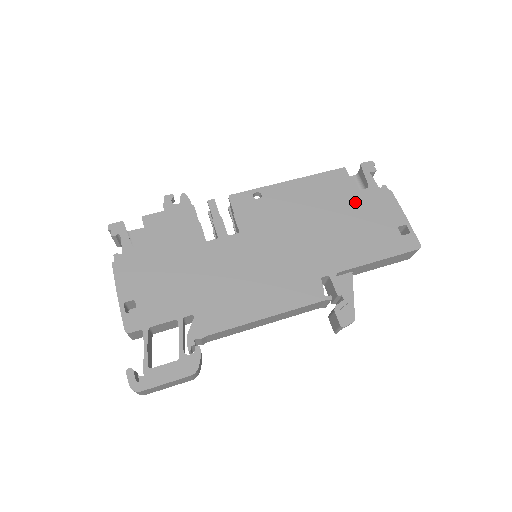
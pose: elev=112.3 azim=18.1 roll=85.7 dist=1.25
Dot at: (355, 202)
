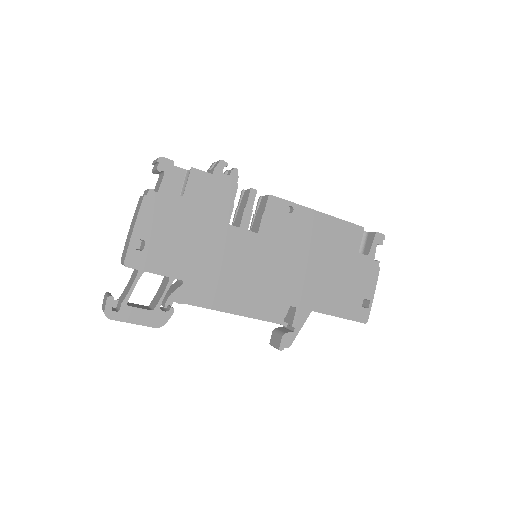
Dot at: (351, 261)
